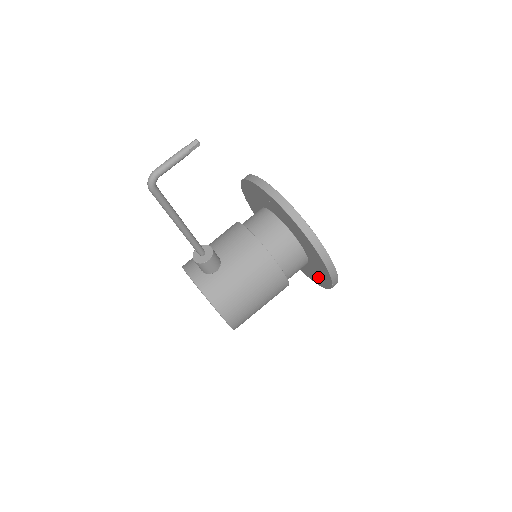
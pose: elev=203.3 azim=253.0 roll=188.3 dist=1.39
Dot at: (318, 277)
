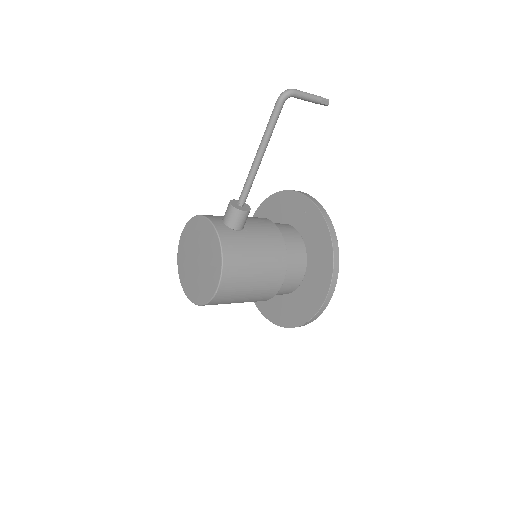
Dot at: (293, 311)
